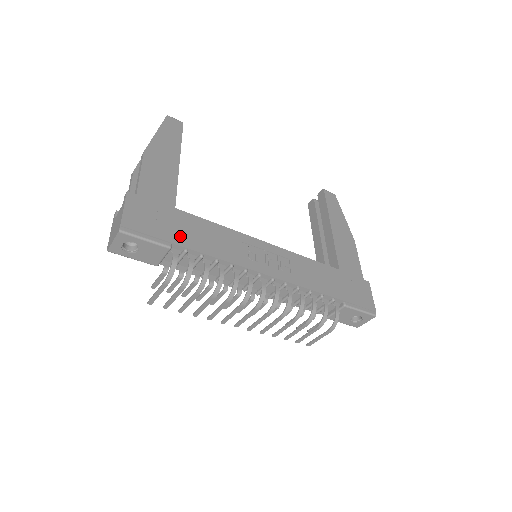
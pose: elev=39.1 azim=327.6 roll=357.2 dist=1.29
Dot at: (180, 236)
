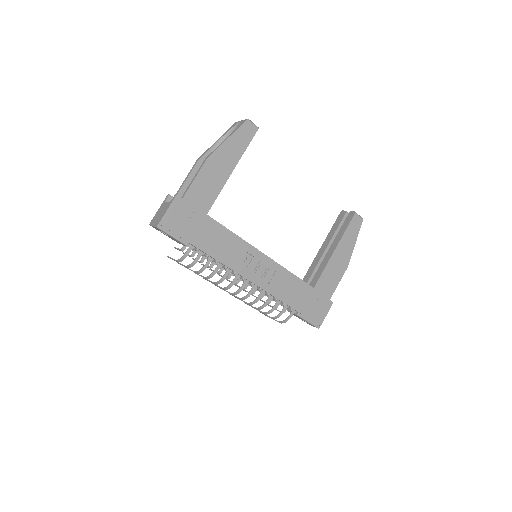
Dot at: (199, 239)
